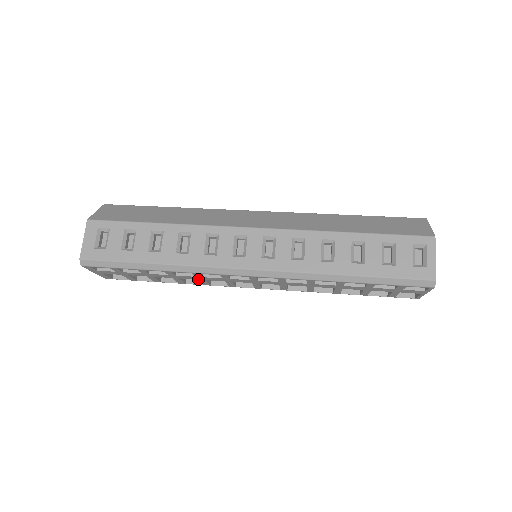
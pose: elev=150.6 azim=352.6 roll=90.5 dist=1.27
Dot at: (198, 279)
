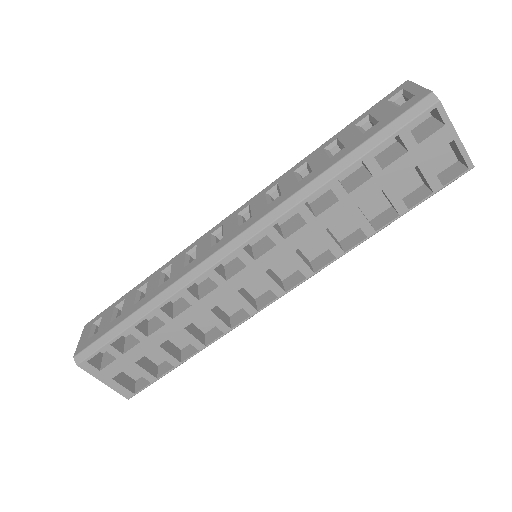
Dot at: (202, 314)
